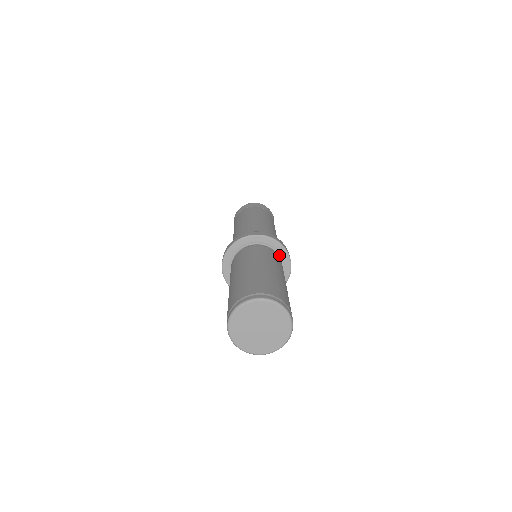
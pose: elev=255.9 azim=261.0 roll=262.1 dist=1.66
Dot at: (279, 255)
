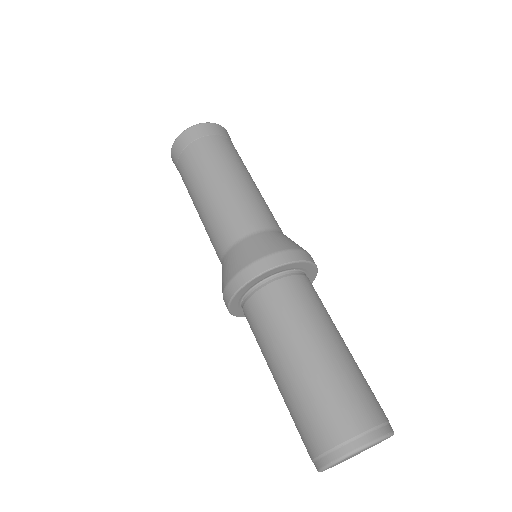
Dot at: (296, 269)
